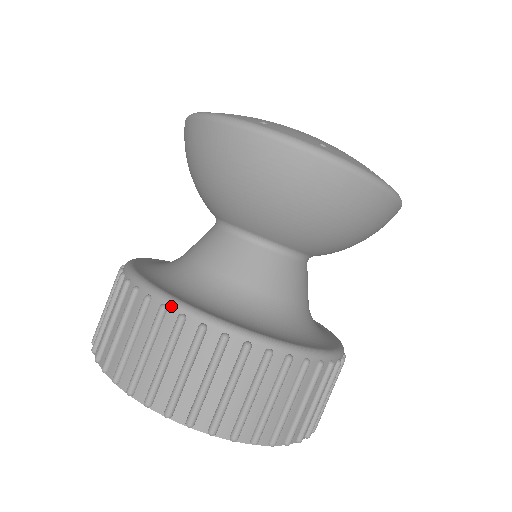
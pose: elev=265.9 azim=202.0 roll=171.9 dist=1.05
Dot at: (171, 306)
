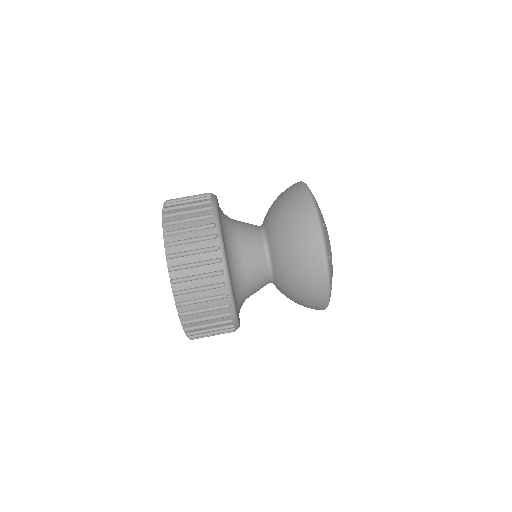
Dot at: (212, 194)
